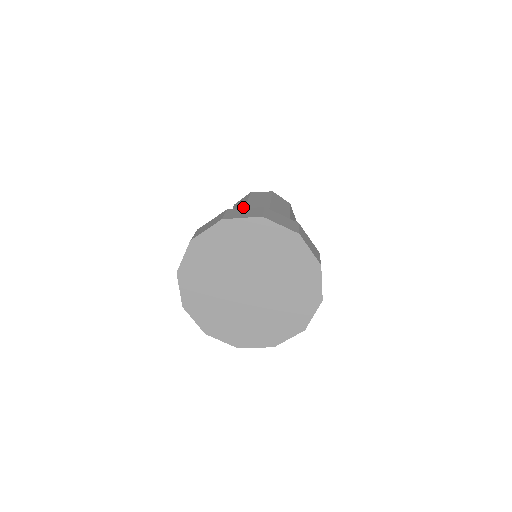
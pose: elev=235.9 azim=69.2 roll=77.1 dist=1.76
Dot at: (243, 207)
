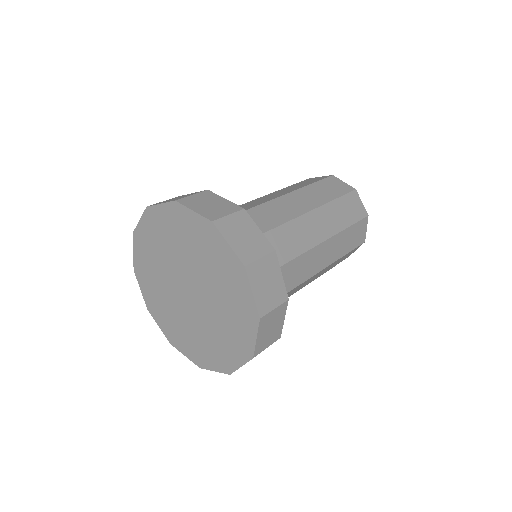
Dot at: occluded
